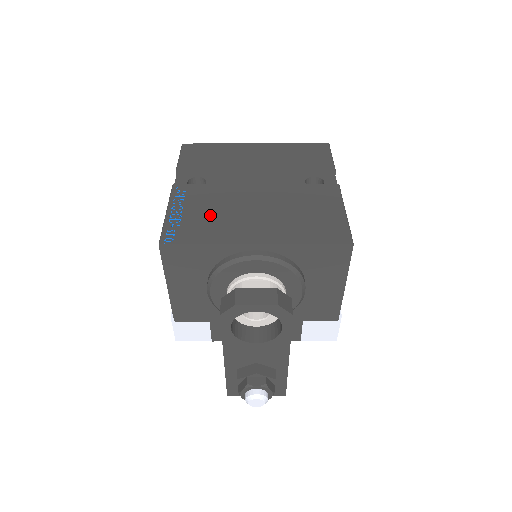
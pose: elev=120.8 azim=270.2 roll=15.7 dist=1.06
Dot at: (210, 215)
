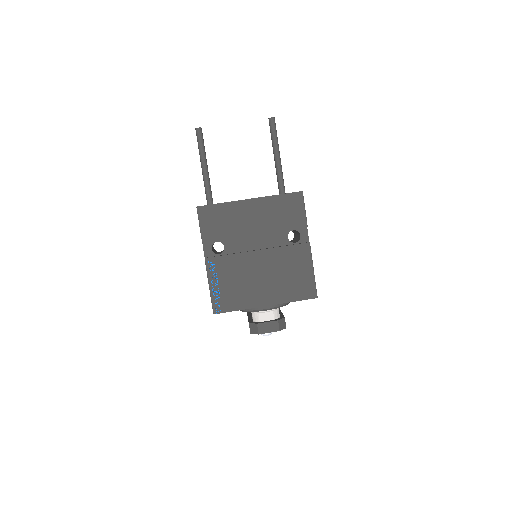
Dot at: (236, 286)
